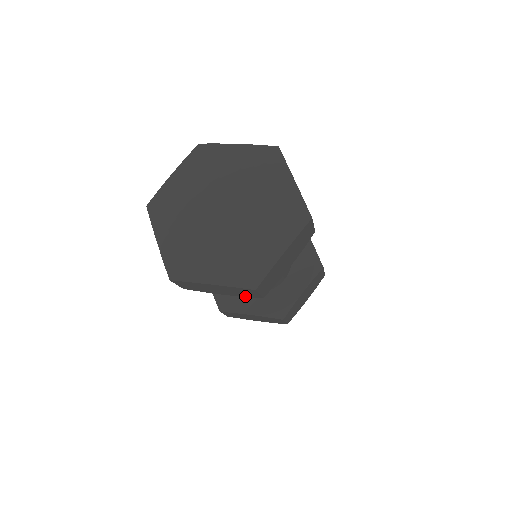
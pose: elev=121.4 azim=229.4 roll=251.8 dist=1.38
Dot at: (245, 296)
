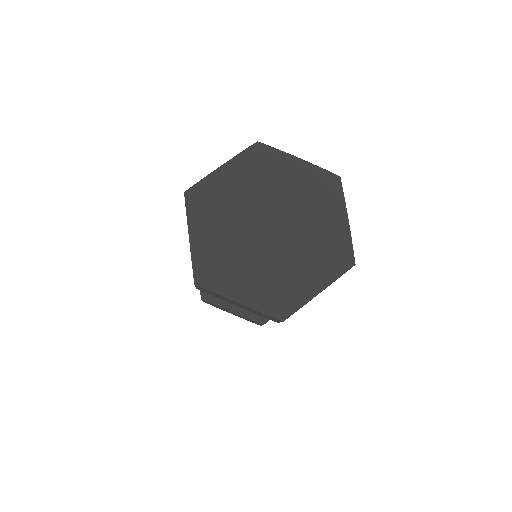
Dot at: occluded
